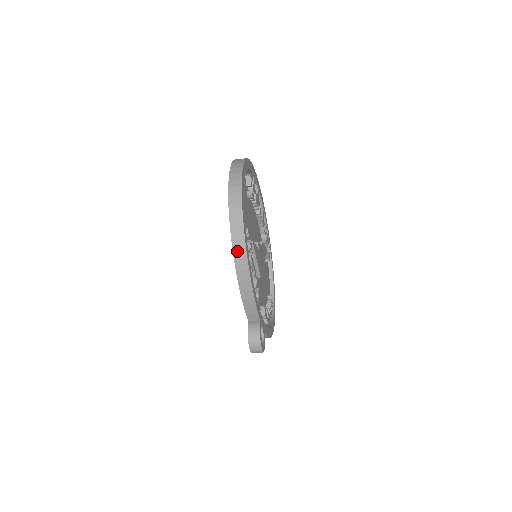
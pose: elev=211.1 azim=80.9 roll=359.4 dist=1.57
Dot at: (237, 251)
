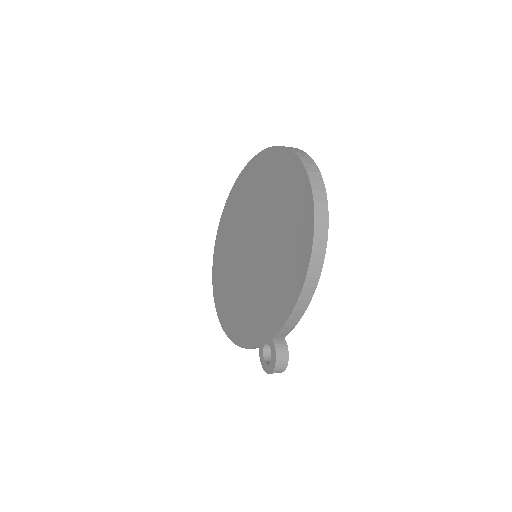
Dot at: (313, 268)
